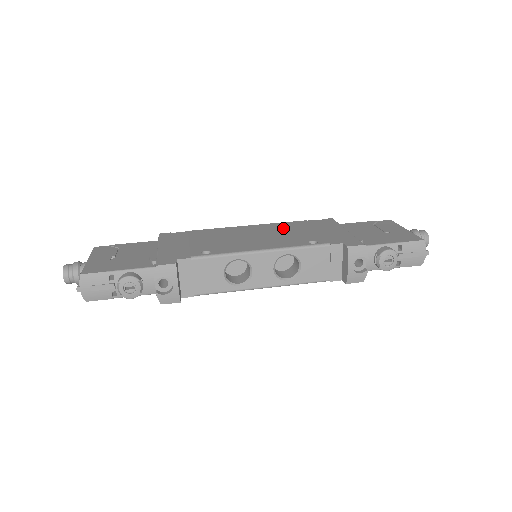
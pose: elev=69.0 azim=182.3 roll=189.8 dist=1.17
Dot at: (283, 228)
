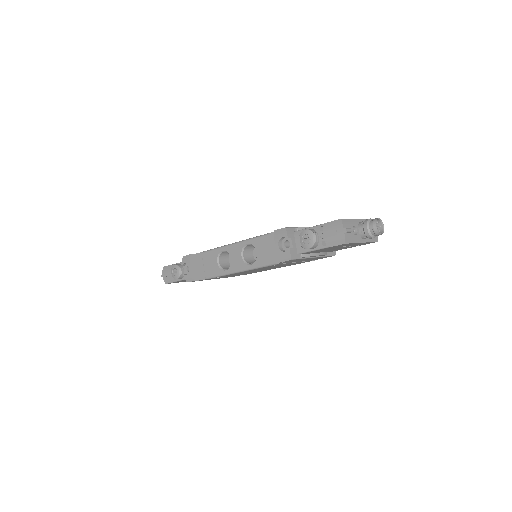
Dot at: occluded
